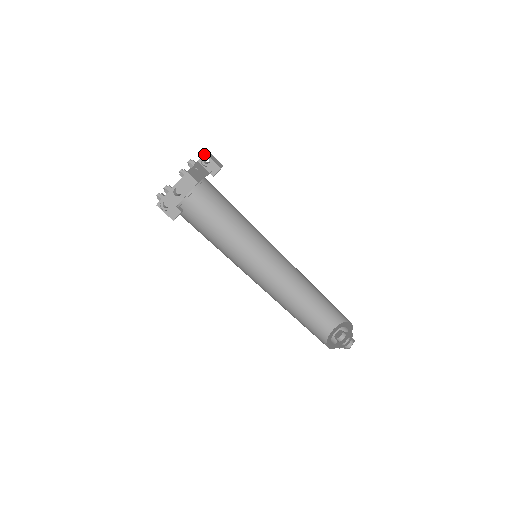
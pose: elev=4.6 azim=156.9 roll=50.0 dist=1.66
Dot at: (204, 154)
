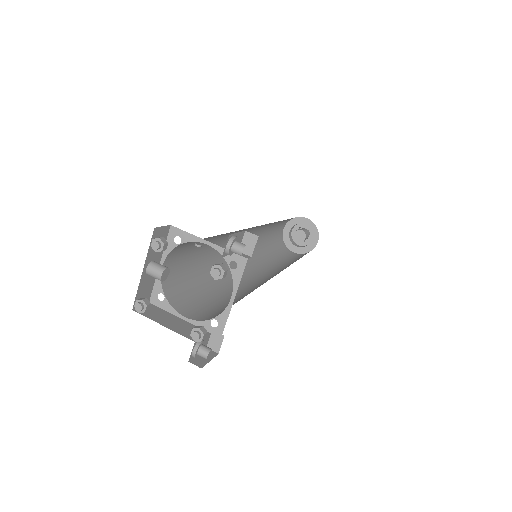
Dot at: (228, 238)
